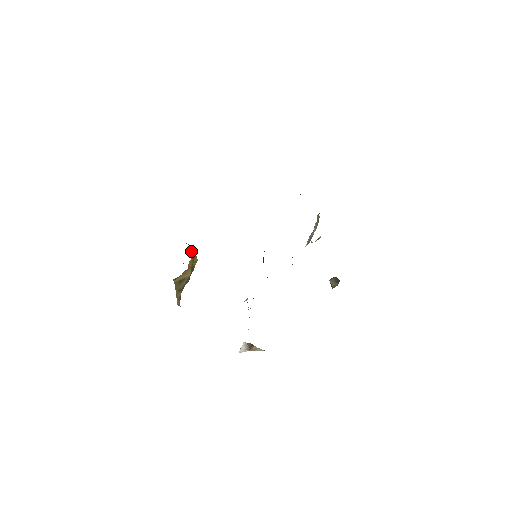
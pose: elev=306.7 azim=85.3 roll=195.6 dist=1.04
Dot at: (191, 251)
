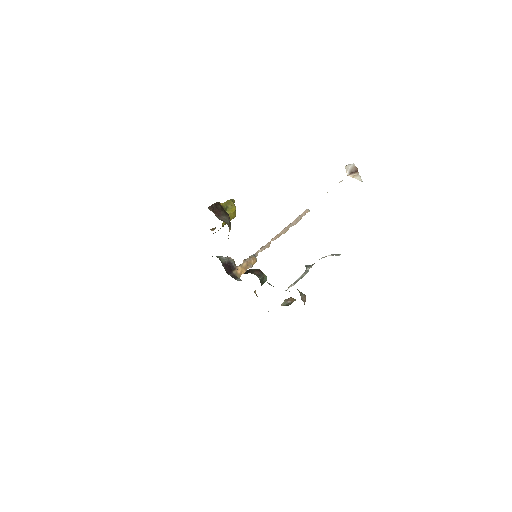
Dot at: occluded
